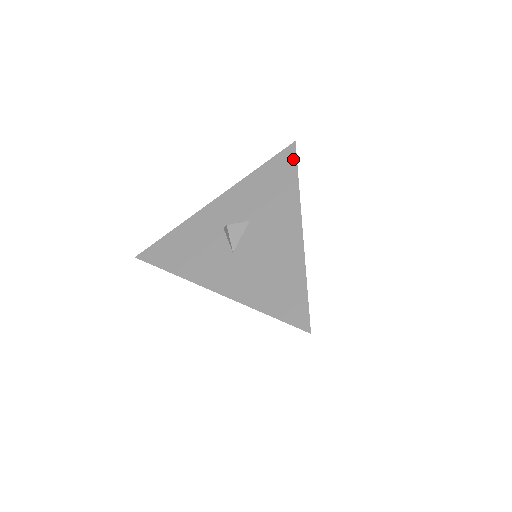
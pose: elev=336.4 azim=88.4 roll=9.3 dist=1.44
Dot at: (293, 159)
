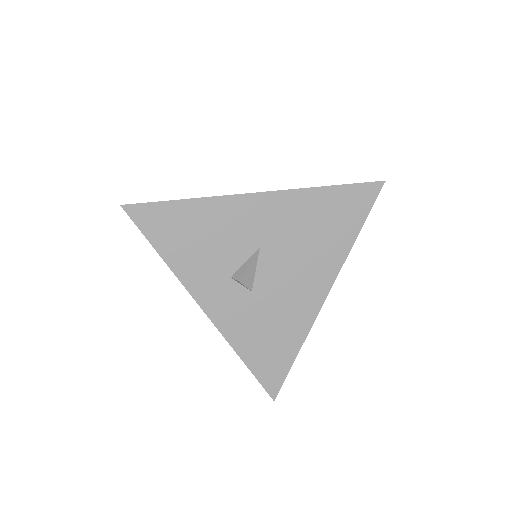
Dot at: occluded
